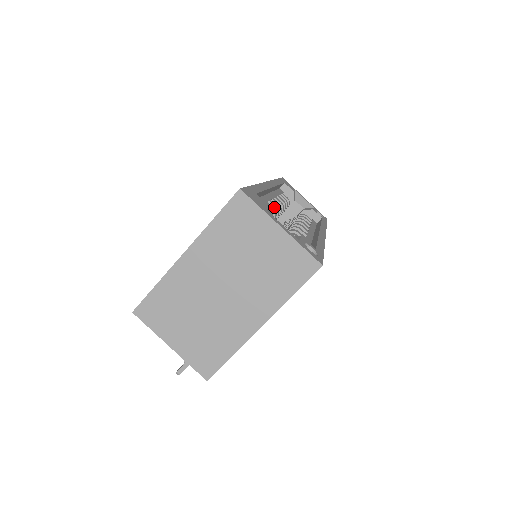
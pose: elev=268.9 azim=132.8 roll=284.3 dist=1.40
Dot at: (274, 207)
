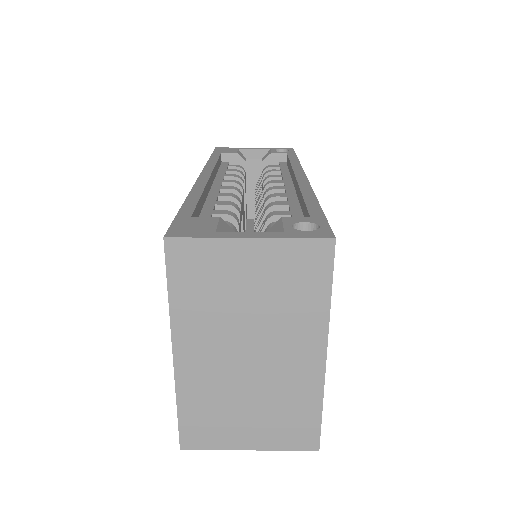
Dot at: (228, 198)
